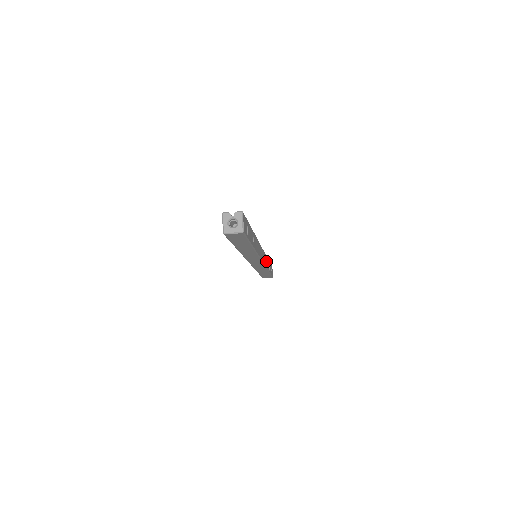
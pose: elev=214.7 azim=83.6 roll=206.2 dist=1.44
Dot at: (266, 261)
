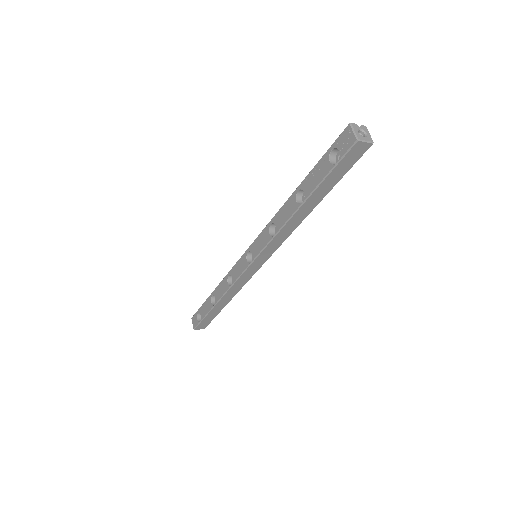
Dot at: occluded
